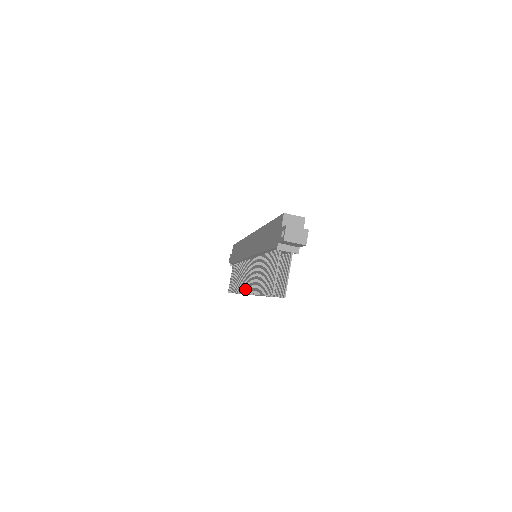
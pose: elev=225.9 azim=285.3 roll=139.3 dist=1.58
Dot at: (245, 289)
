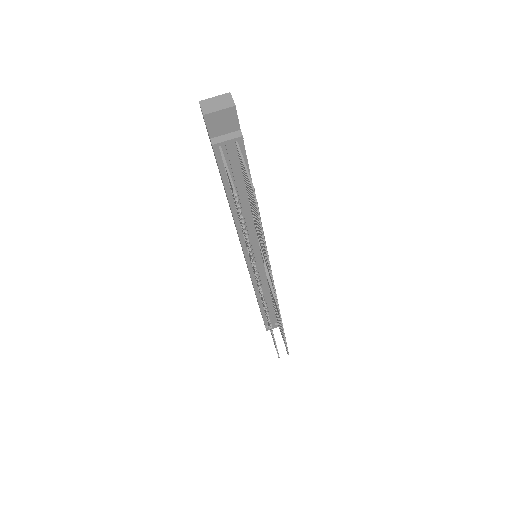
Dot at: (261, 295)
